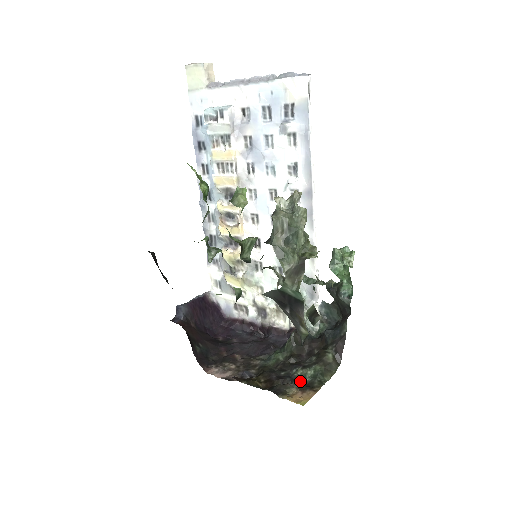
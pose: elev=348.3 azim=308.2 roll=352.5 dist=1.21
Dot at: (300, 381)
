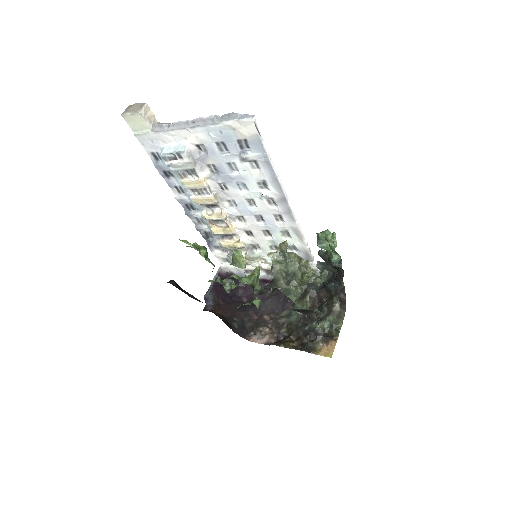
Dot at: (322, 333)
